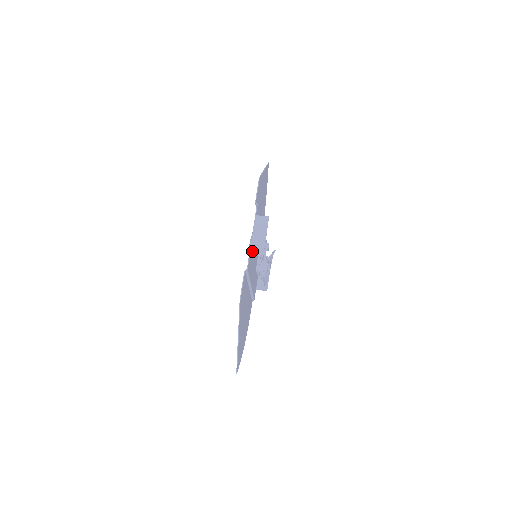
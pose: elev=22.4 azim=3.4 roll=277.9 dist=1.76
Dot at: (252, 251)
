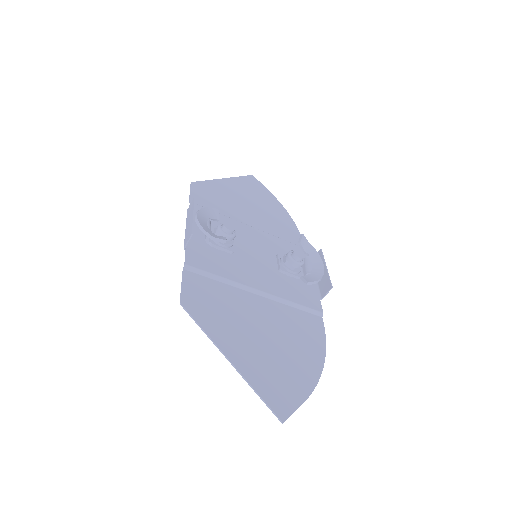
Dot at: (184, 243)
